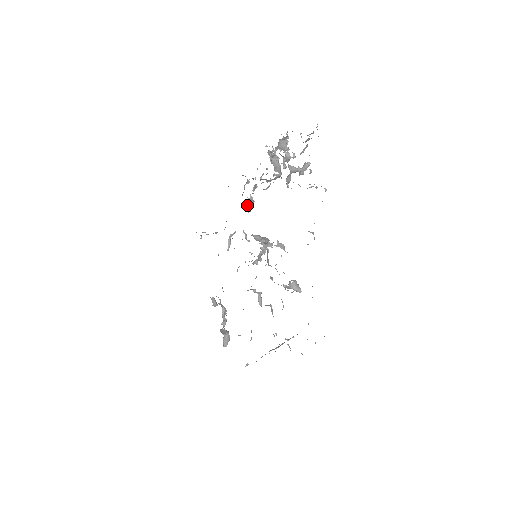
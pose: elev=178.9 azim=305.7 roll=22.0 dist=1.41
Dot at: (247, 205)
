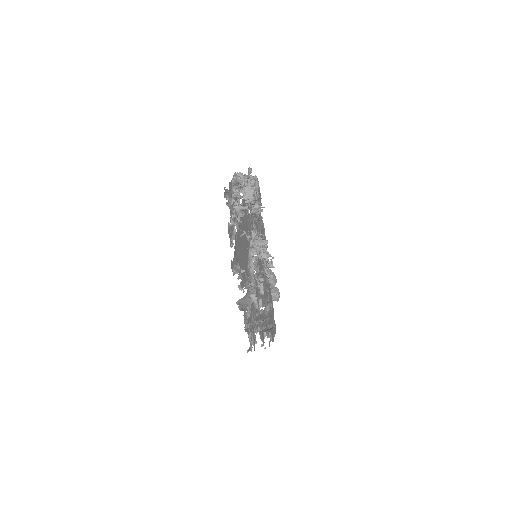
Dot at: (252, 211)
